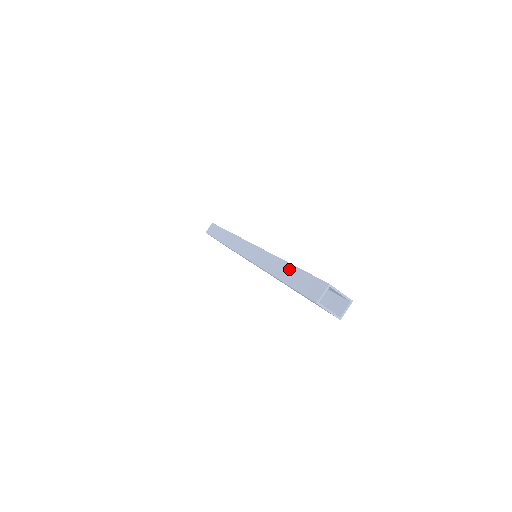
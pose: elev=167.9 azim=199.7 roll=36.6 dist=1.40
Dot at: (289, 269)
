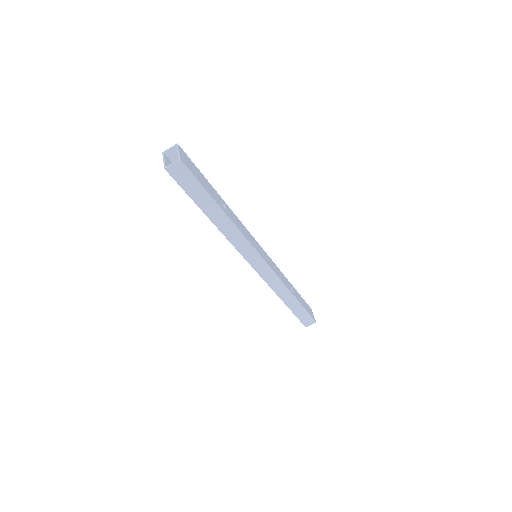
Dot at: occluded
